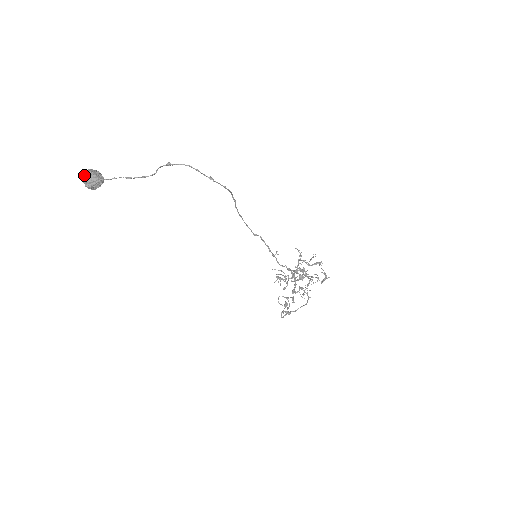
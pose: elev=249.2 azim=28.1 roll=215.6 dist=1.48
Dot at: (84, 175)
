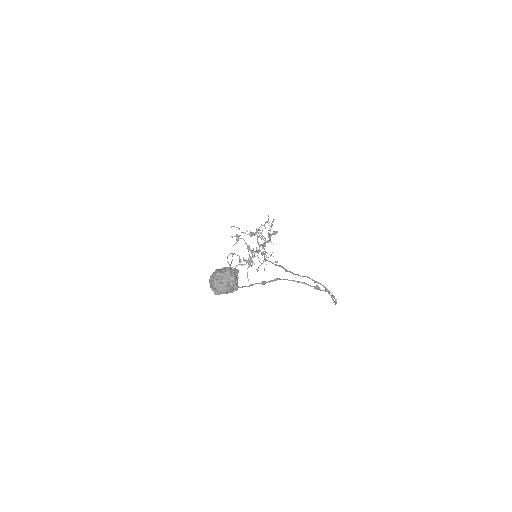
Dot at: (225, 287)
